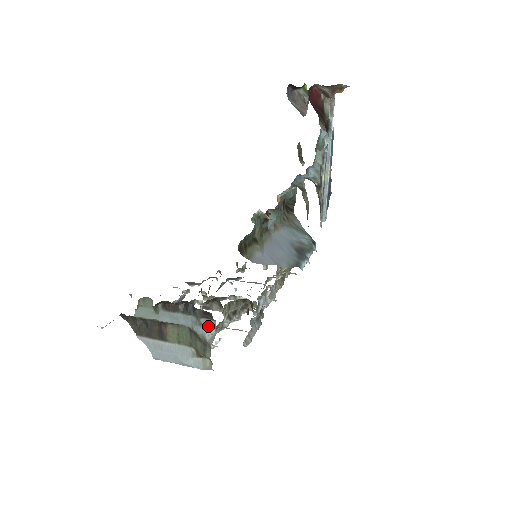
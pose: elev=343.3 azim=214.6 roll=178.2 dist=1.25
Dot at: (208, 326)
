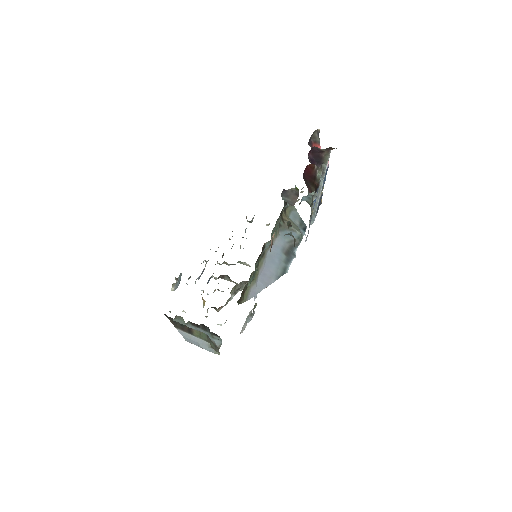
Dot at: occluded
